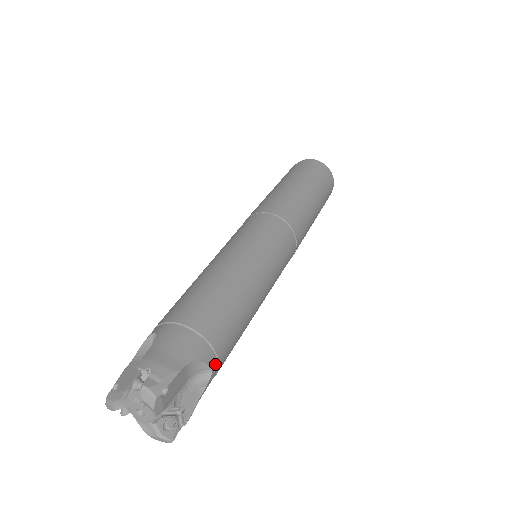
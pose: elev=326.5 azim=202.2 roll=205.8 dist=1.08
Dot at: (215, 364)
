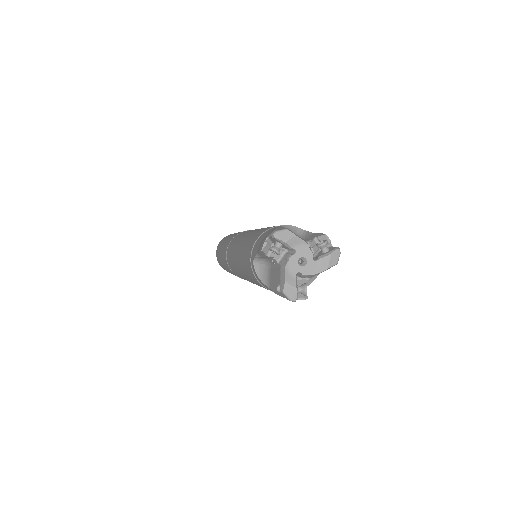
Dot at: occluded
